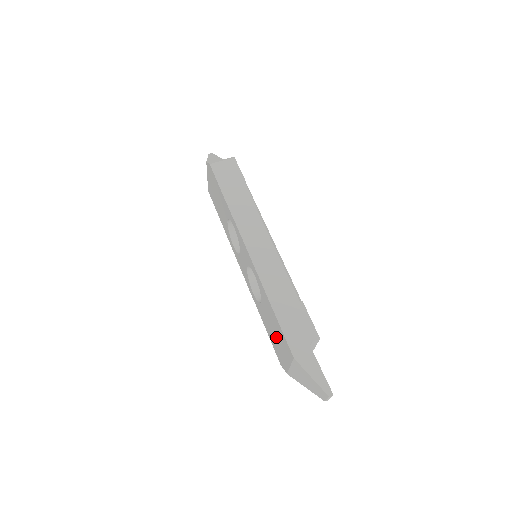
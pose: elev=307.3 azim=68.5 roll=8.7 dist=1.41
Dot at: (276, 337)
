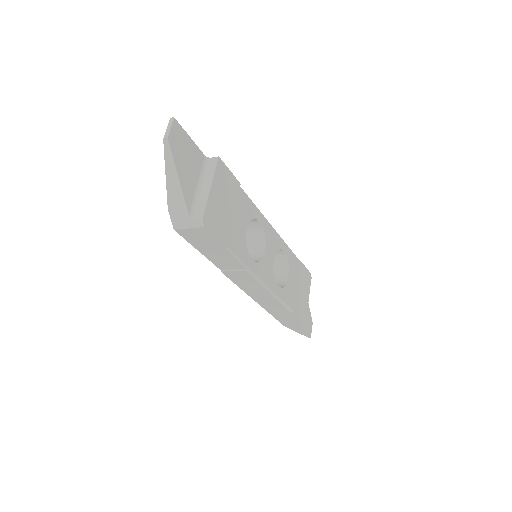
Dot at: occluded
